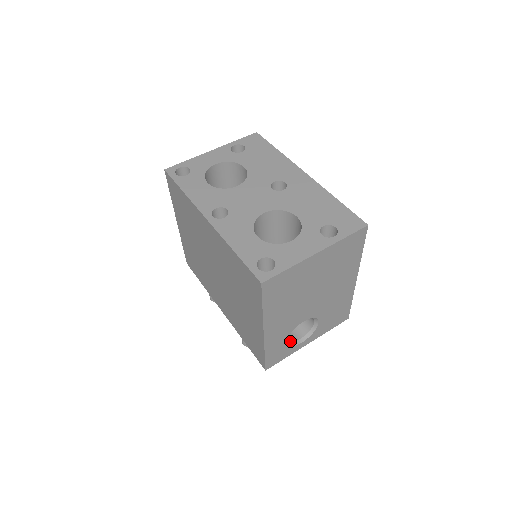
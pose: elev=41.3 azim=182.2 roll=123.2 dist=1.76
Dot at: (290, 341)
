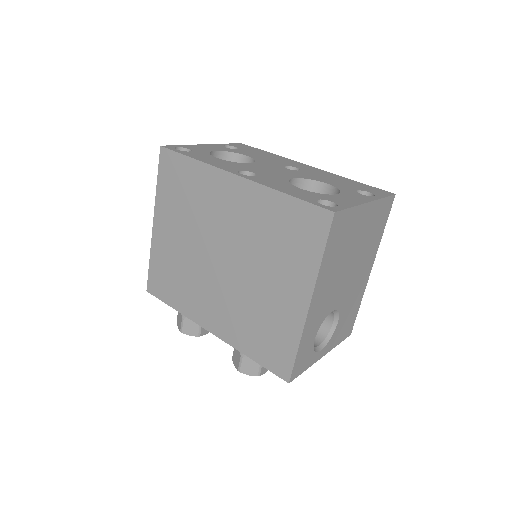
Dot at: occluded
